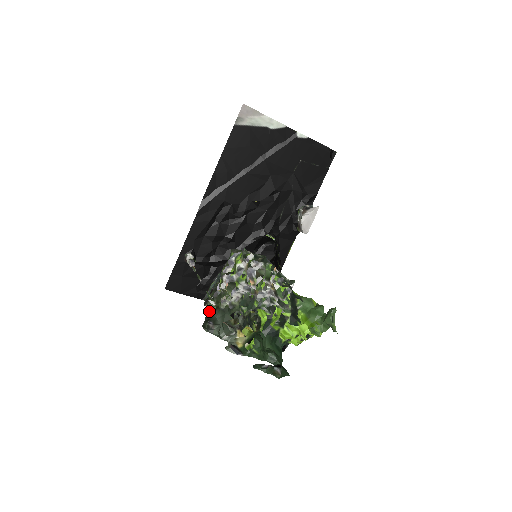
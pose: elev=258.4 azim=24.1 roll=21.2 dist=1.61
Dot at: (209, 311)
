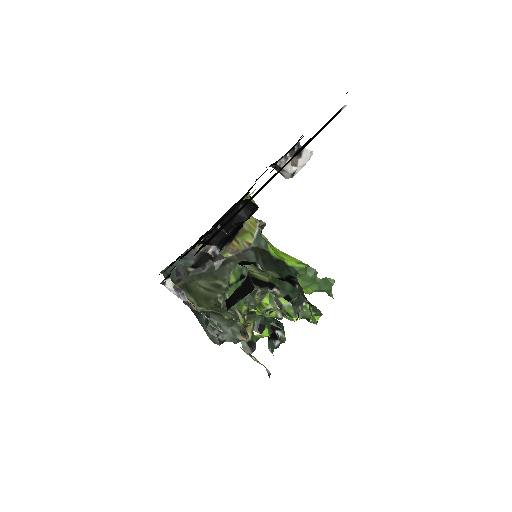
Dot at: (206, 318)
